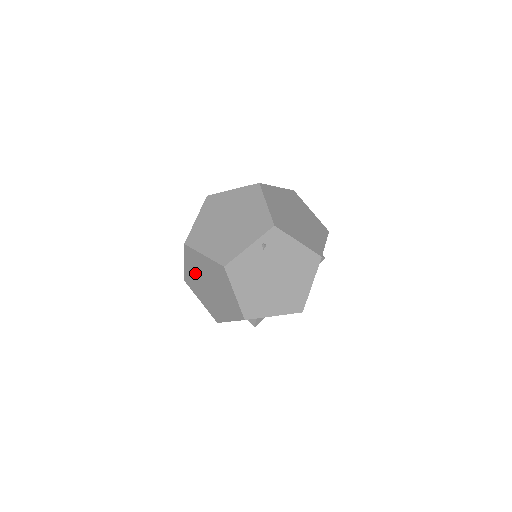
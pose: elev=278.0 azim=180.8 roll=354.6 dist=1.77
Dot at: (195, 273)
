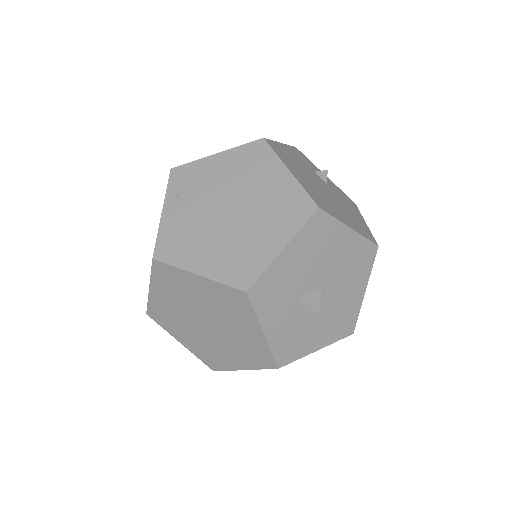
Dot at: (190, 335)
